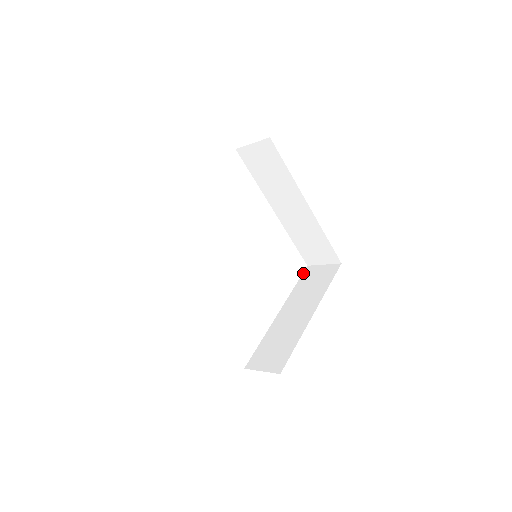
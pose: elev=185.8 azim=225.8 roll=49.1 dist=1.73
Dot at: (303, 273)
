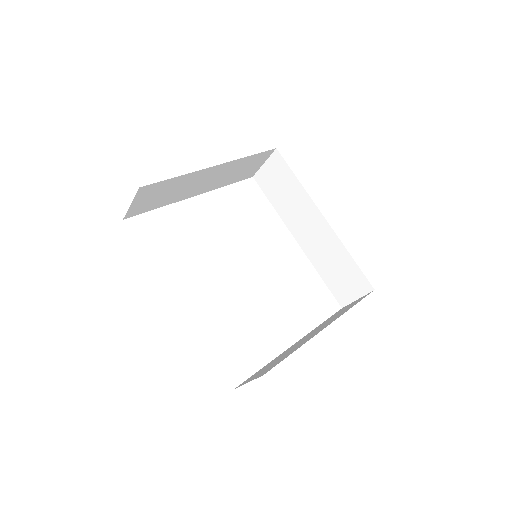
Dot at: occluded
